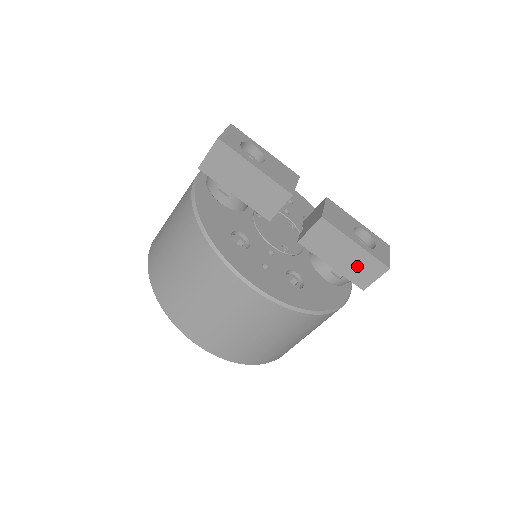
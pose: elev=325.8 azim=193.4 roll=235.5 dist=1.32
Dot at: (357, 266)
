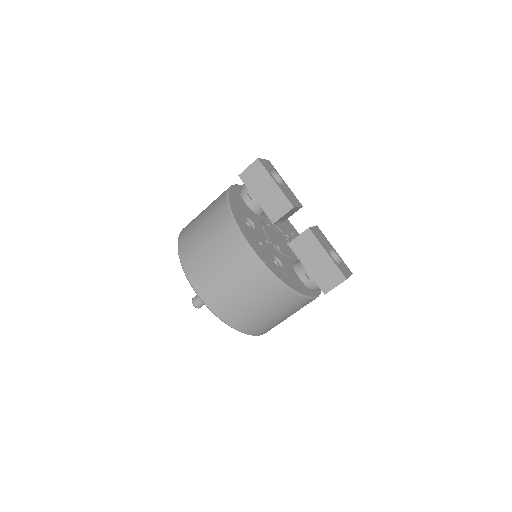
Dot at: (324, 272)
